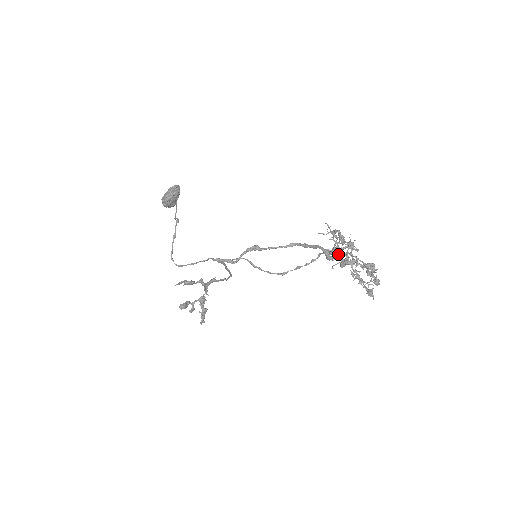
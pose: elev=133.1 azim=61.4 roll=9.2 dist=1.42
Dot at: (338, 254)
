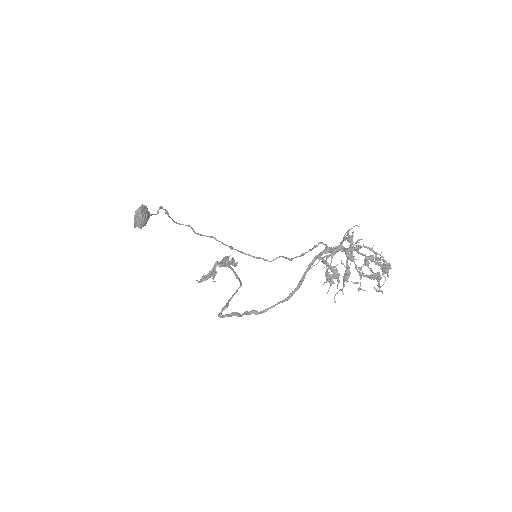
Dot at: (339, 250)
